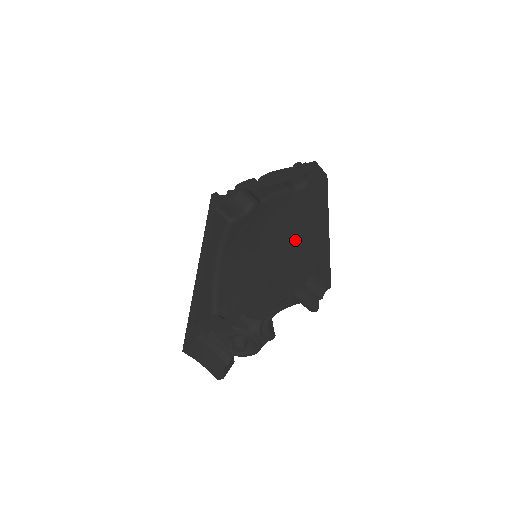
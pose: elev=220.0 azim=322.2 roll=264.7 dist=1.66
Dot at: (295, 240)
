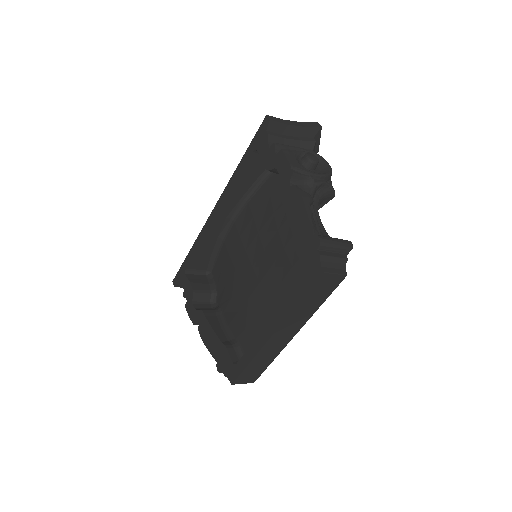
Dot at: (262, 314)
